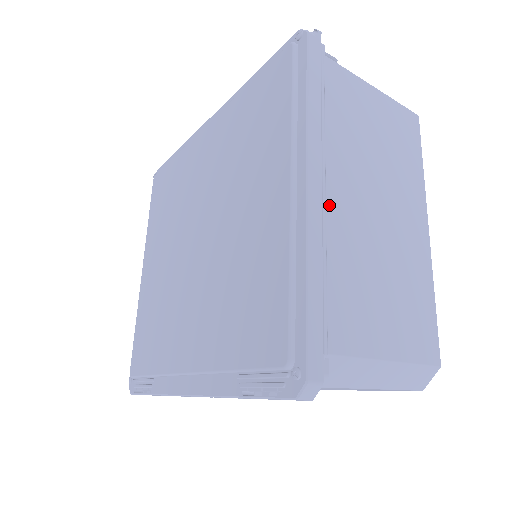
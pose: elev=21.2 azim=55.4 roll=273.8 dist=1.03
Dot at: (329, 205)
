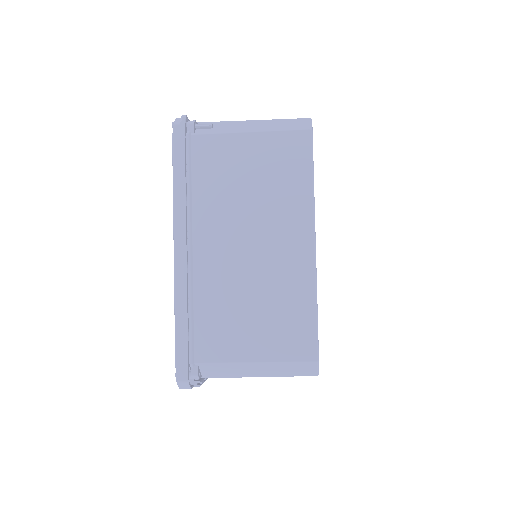
Dot at: (196, 260)
